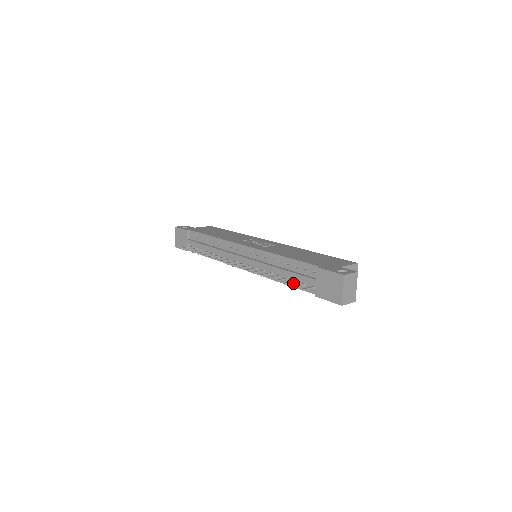
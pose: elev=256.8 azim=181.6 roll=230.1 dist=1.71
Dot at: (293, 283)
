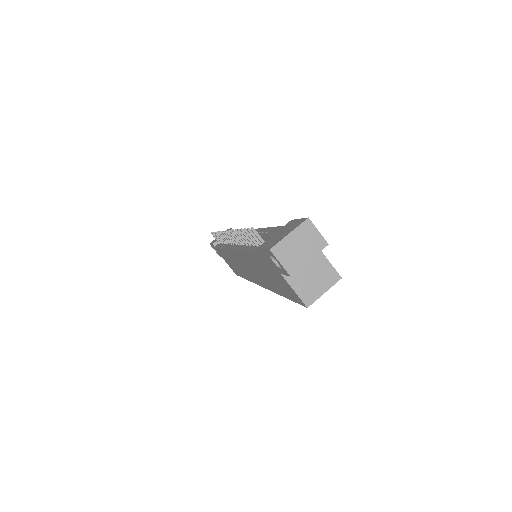
Dot at: (254, 247)
